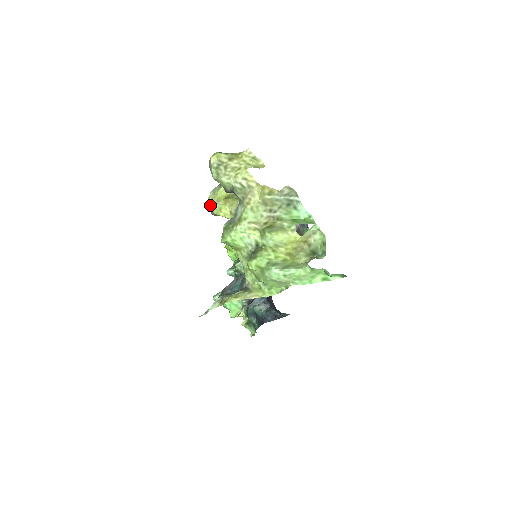
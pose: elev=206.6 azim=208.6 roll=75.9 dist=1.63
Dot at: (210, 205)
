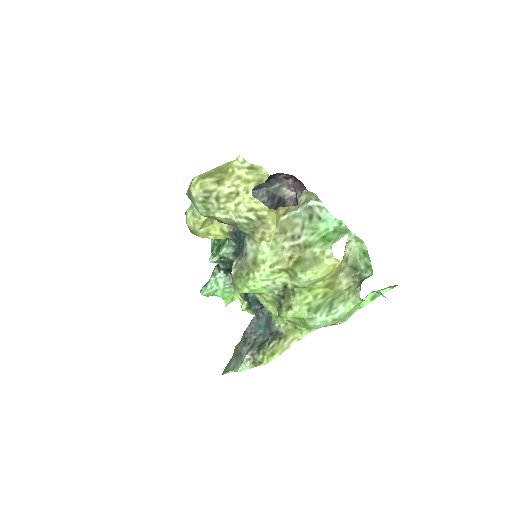
Dot at: (192, 229)
